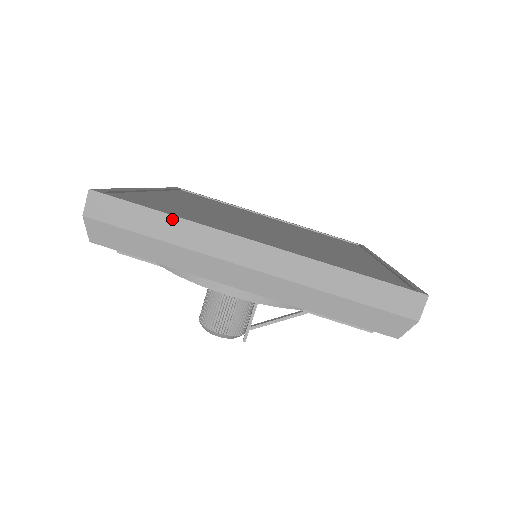
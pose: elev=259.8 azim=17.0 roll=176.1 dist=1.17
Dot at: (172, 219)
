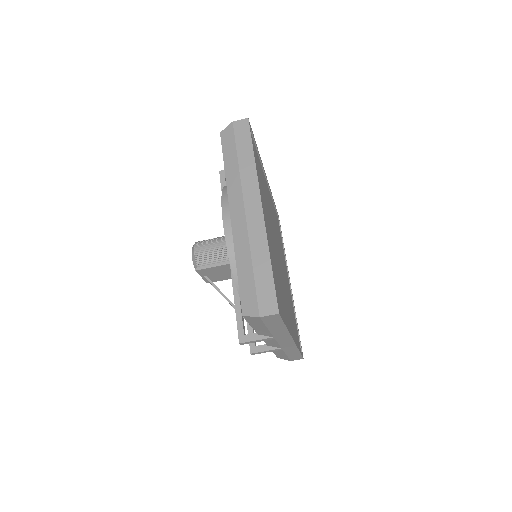
Dot at: (253, 160)
